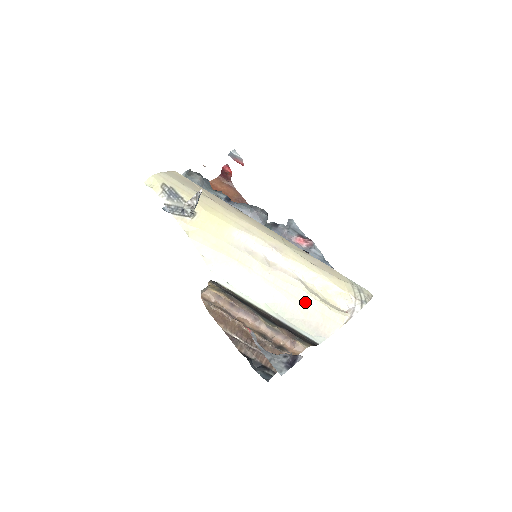
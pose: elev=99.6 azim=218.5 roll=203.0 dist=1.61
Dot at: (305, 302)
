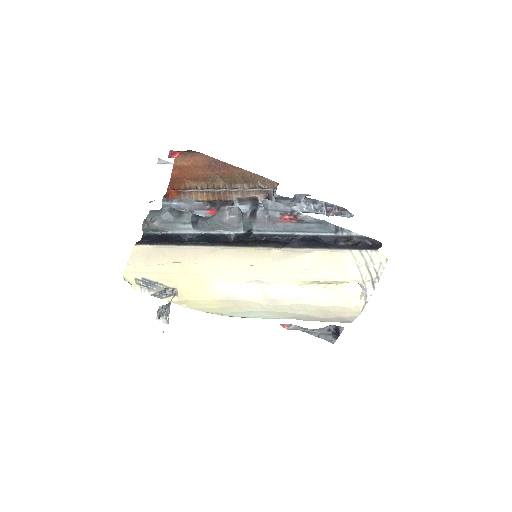
Dot at: (314, 310)
